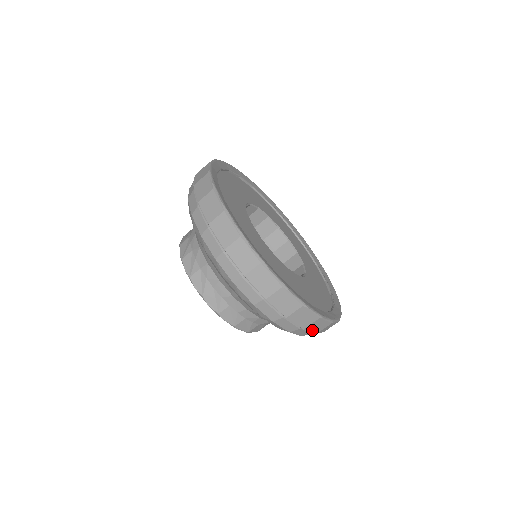
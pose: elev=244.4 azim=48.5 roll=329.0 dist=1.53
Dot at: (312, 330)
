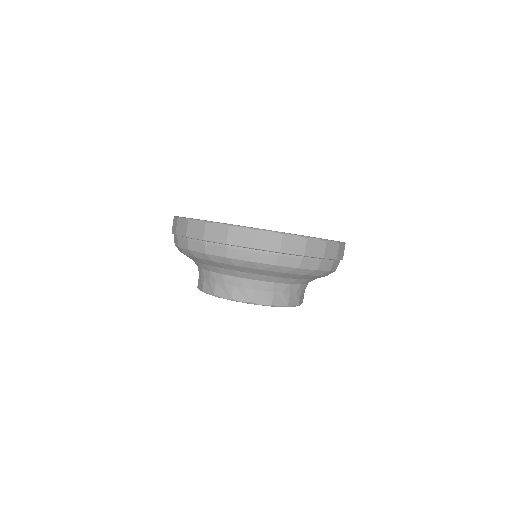
Dot at: occluded
